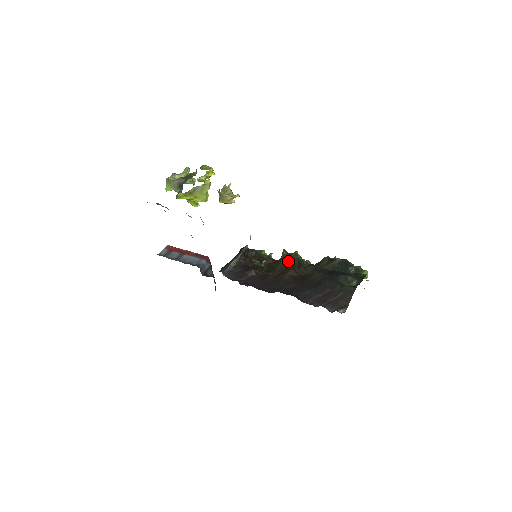
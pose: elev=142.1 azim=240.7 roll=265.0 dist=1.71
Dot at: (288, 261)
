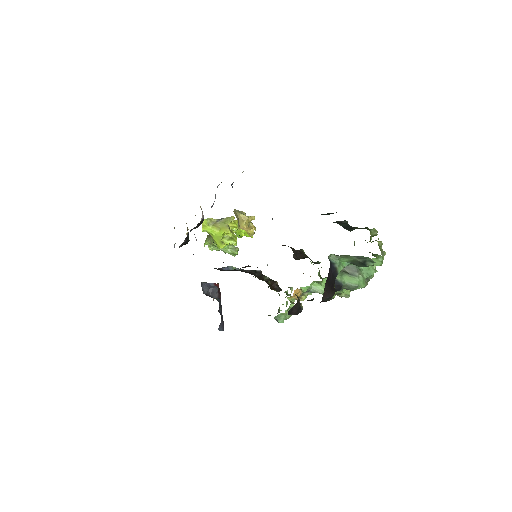
Dot at: occluded
